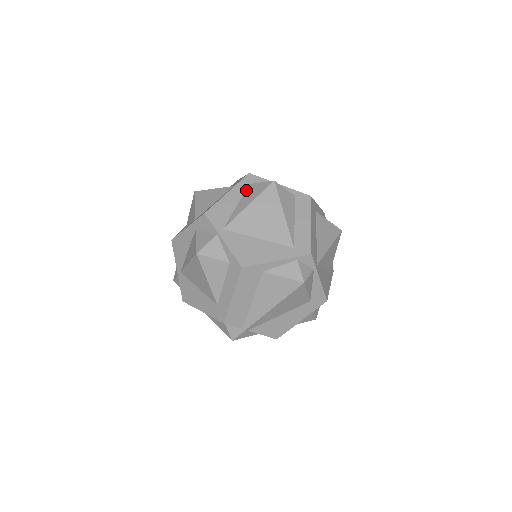
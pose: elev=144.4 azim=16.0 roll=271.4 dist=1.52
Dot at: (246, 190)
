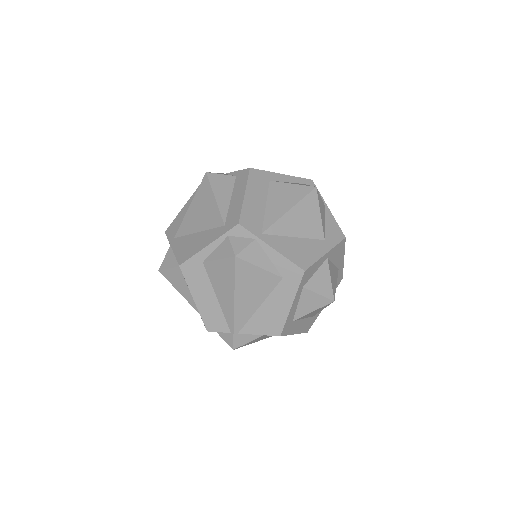
Dot at: occluded
